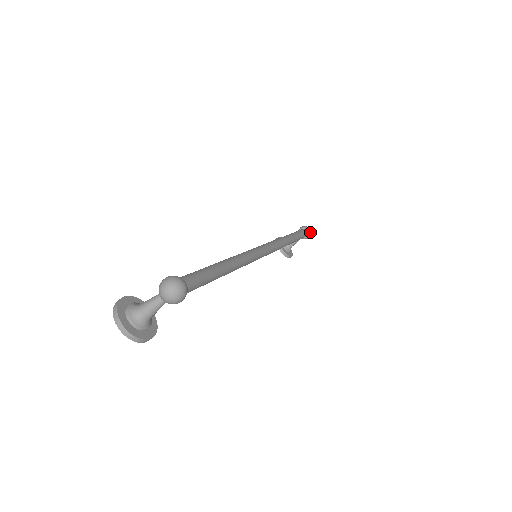
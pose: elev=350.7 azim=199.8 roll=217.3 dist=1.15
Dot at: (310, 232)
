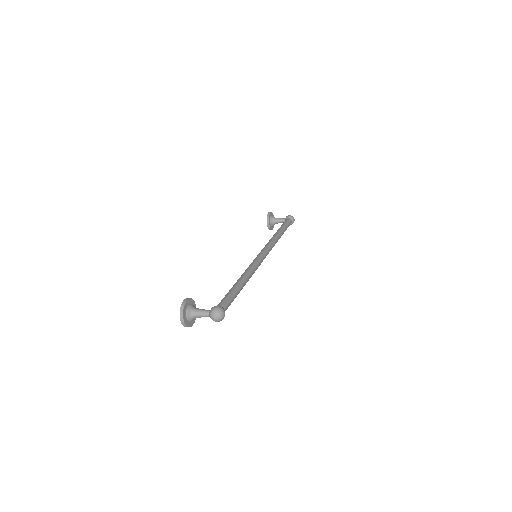
Dot at: (293, 222)
